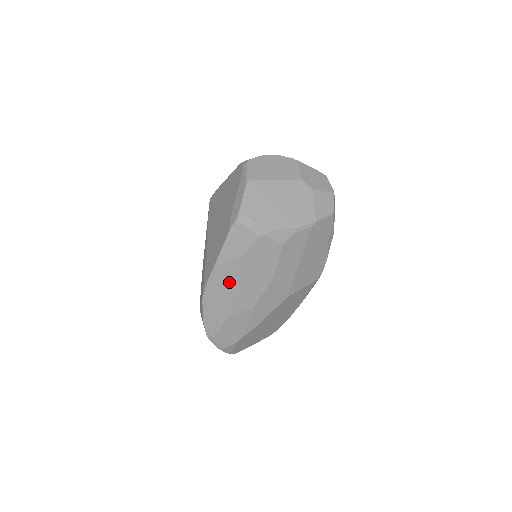
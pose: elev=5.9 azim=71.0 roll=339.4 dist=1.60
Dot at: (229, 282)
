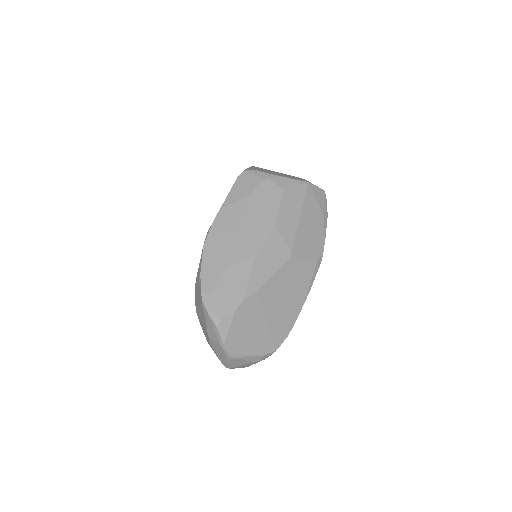
Dot at: (233, 224)
